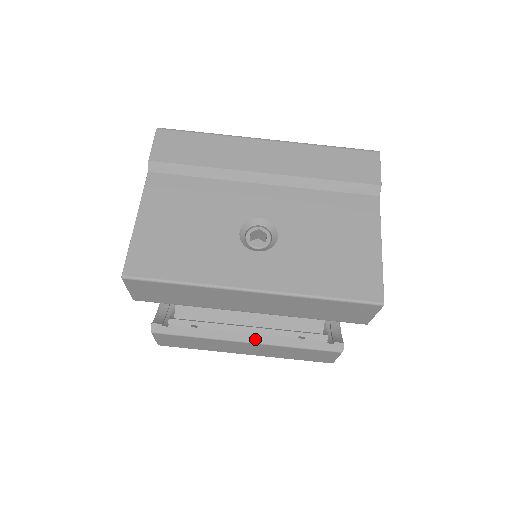
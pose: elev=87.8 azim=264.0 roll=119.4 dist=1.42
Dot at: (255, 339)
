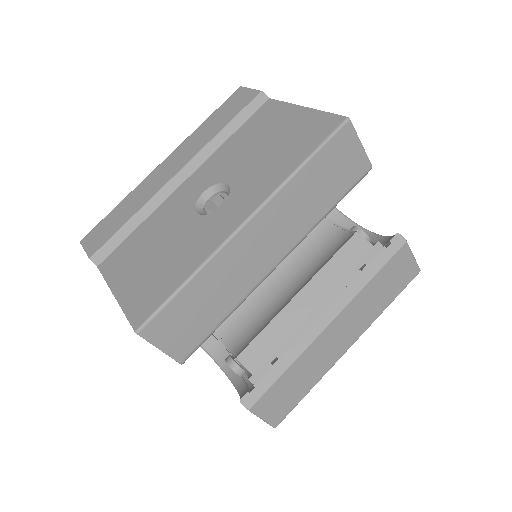
Dot at: (332, 312)
